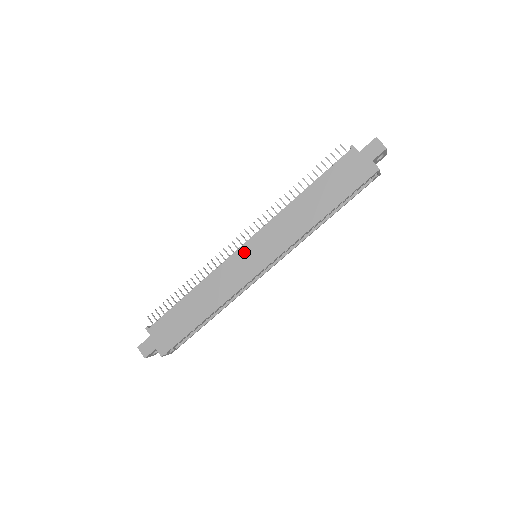
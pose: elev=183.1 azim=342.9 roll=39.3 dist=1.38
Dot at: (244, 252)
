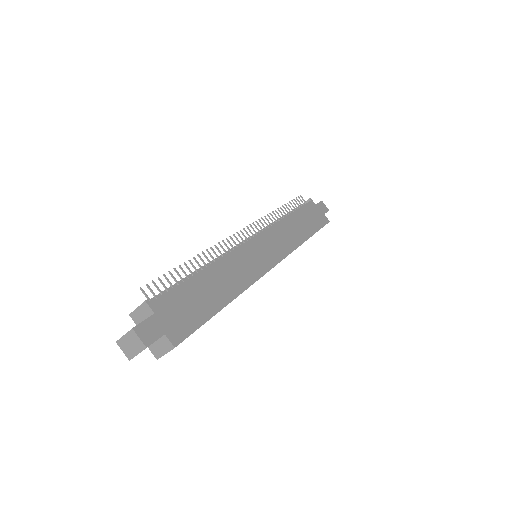
Dot at: (255, 244)
